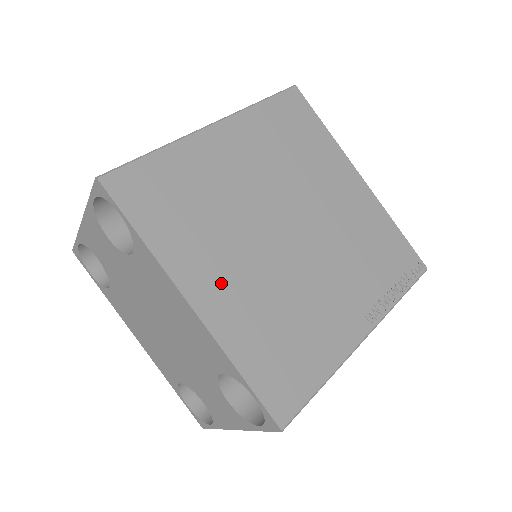
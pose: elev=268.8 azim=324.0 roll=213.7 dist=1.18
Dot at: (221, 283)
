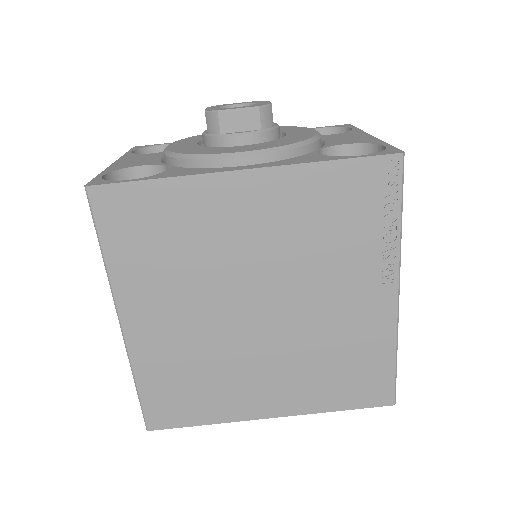
Dot at: (269, 391)
